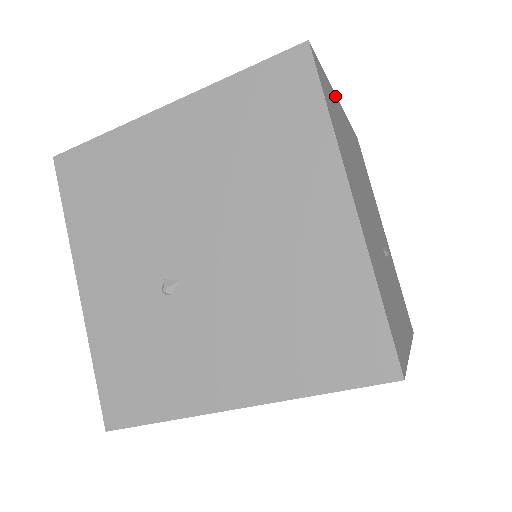
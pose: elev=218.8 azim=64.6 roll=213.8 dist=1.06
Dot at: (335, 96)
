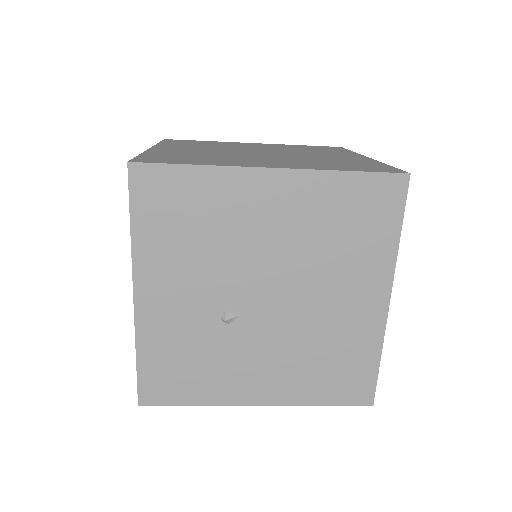
Dot at: occluded
